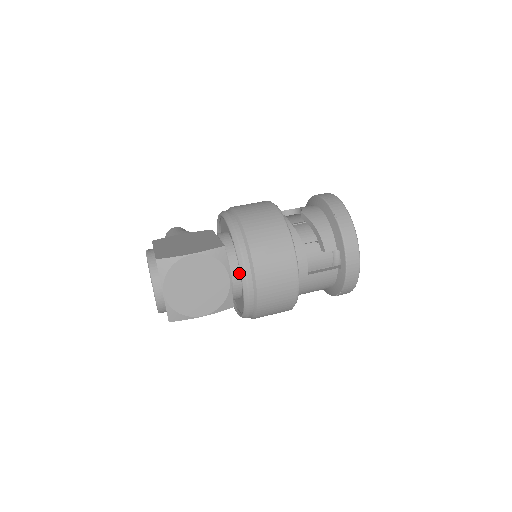
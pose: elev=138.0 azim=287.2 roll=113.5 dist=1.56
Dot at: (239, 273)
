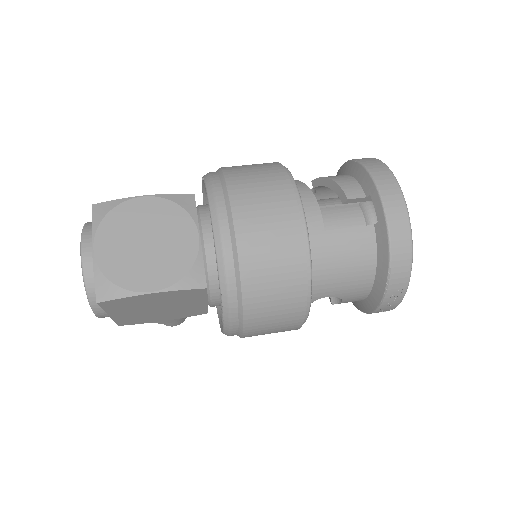
Dot at: occluded
